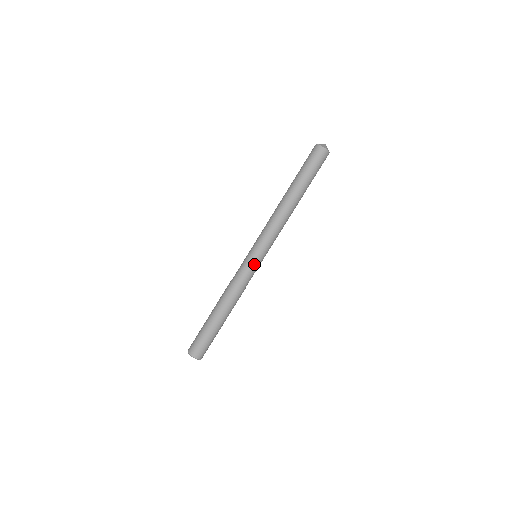
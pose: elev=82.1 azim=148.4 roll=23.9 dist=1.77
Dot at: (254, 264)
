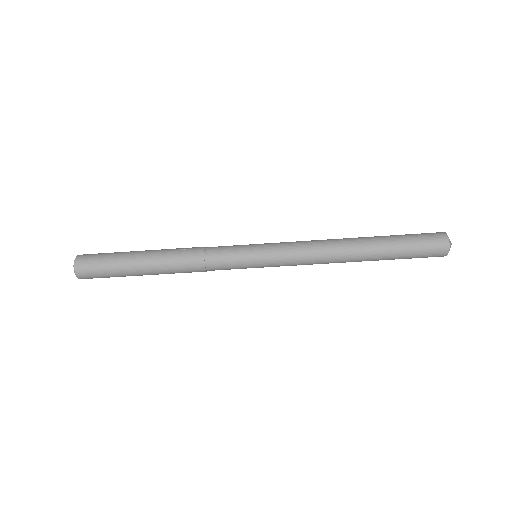
Dot at: (246, 268)
